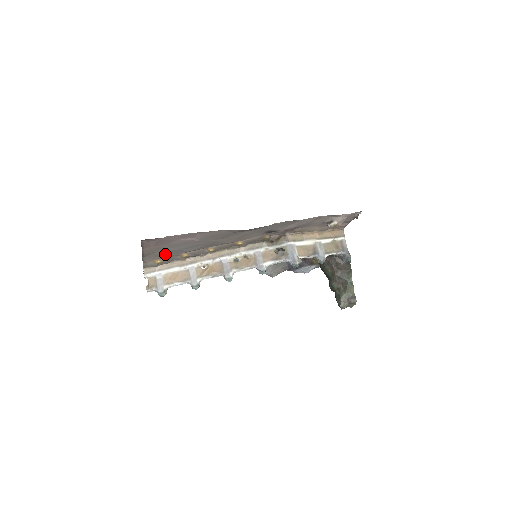
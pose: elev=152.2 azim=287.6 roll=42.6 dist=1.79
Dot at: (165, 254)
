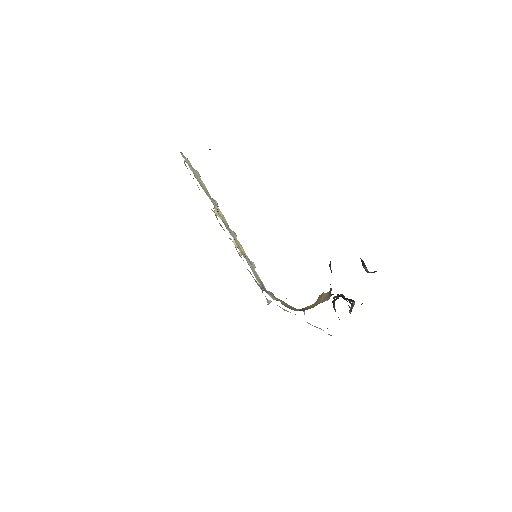
Dot at: occluded
